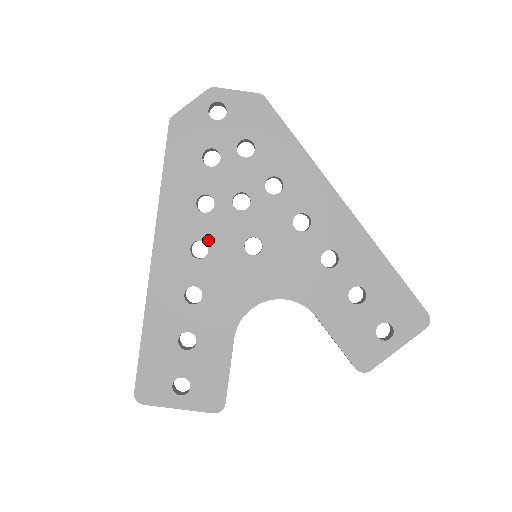
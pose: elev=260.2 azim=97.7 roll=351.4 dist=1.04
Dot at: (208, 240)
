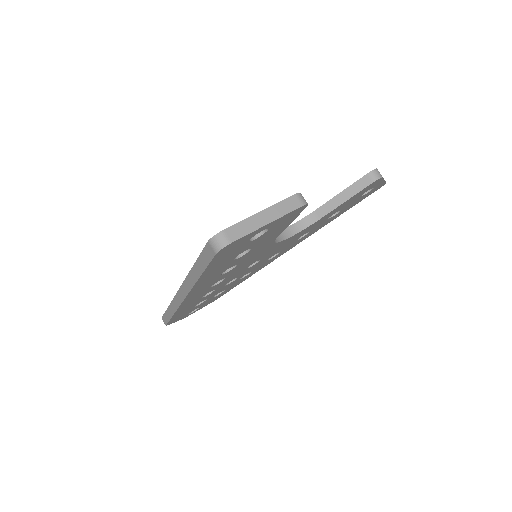
Dot at: occluded
